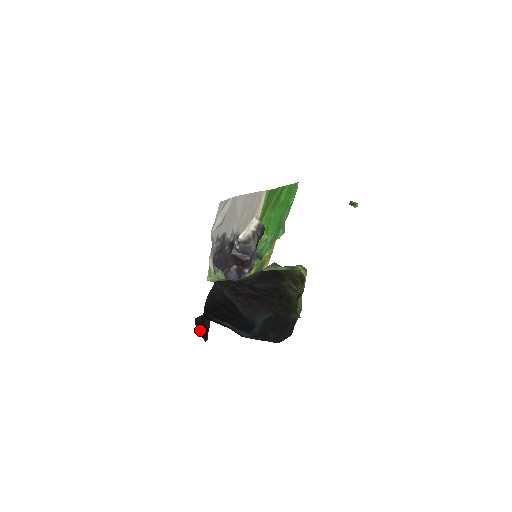
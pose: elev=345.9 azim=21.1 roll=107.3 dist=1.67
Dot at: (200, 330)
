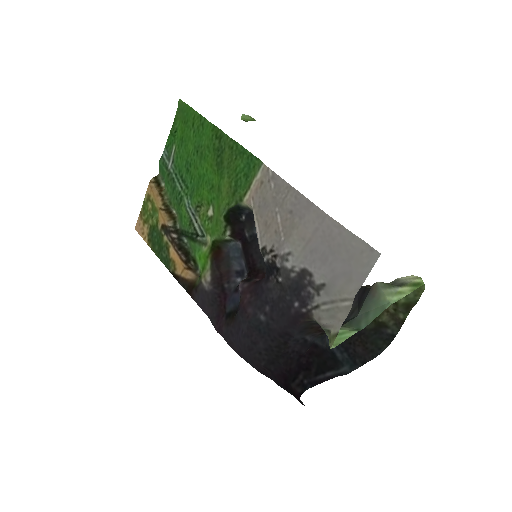
Dot at: occluded
